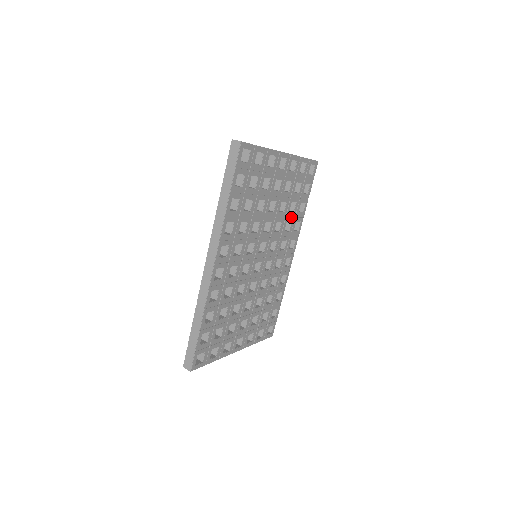
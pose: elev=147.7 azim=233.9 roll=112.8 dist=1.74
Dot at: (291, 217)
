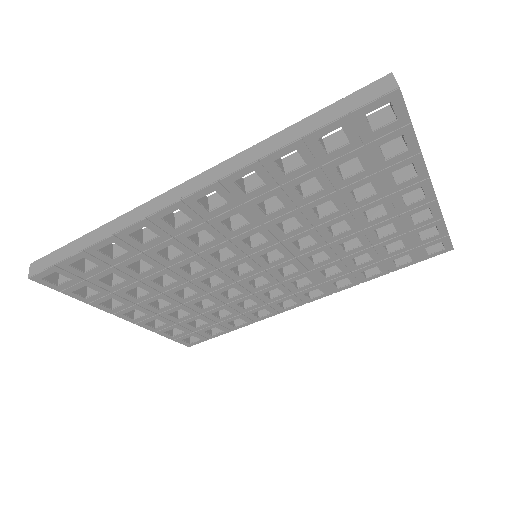
Dot at: (347, 266)
